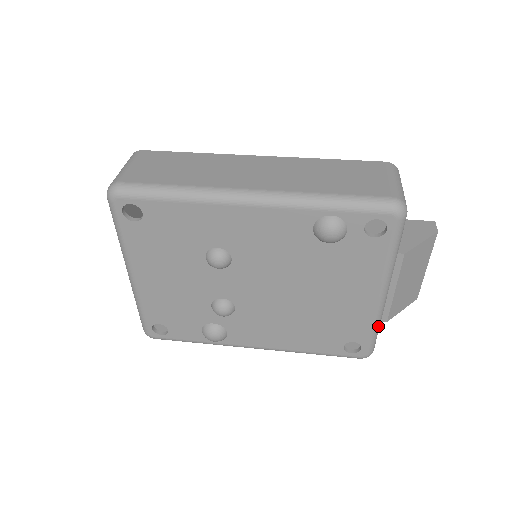
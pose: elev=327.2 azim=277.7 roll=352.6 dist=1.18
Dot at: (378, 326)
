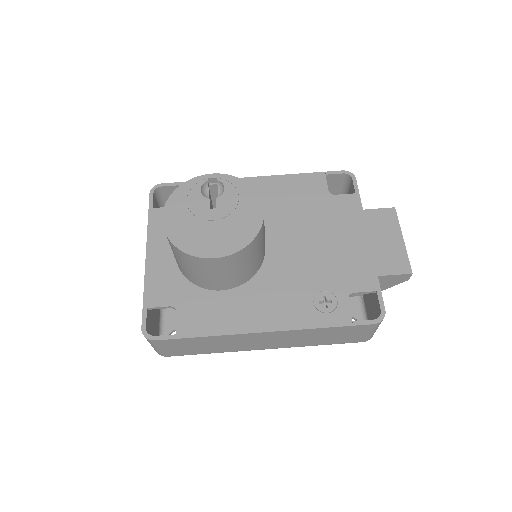
Dot at: occluded
